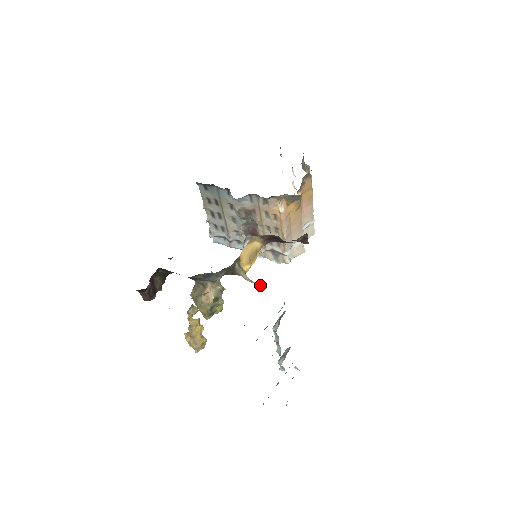
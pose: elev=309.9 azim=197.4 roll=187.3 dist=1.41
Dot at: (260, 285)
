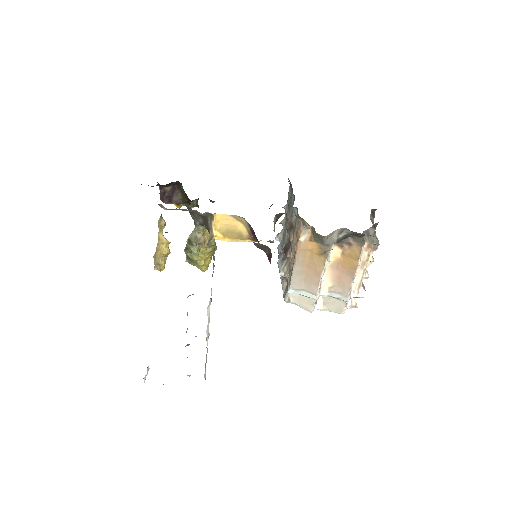
Dot at: occluded
